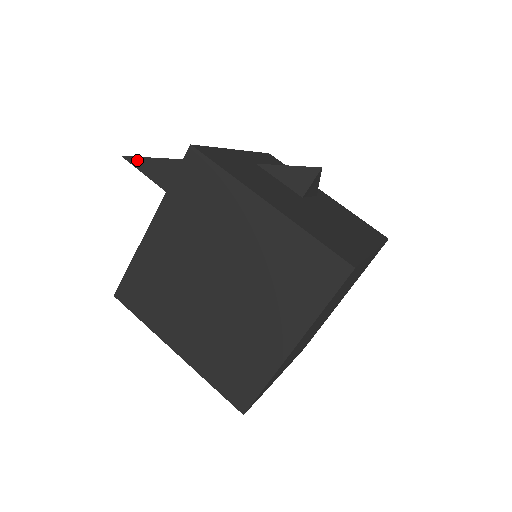
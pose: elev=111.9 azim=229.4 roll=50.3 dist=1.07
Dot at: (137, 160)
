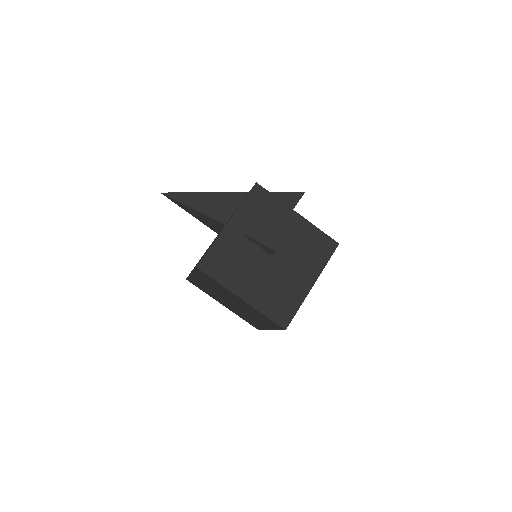
Dot at: (171, 199)
